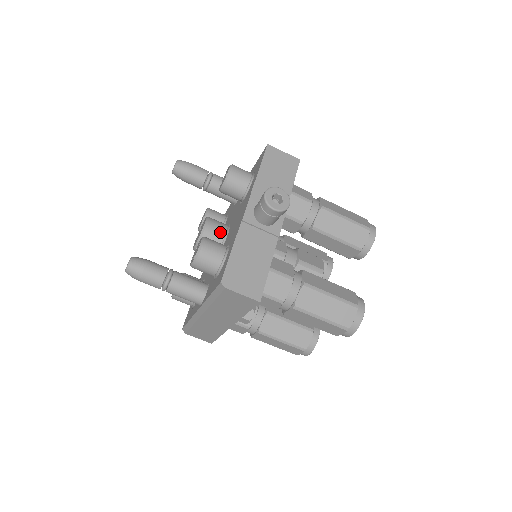
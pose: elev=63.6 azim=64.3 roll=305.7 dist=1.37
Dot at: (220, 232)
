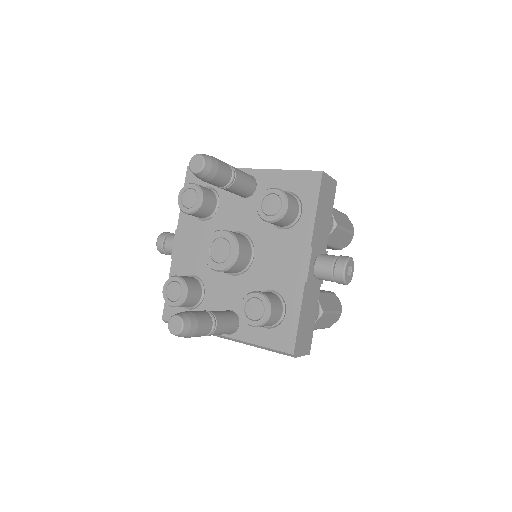
Dot at: (248, 256)
